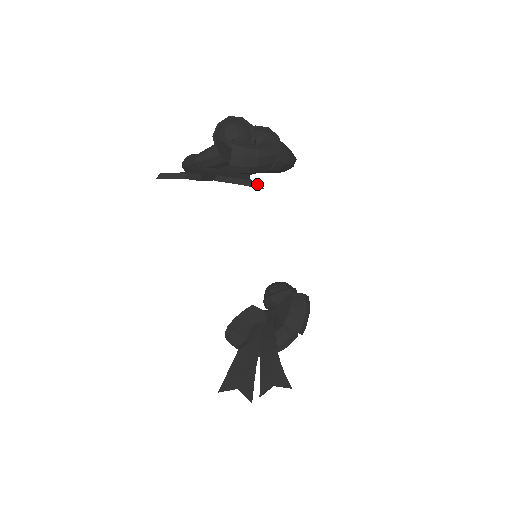
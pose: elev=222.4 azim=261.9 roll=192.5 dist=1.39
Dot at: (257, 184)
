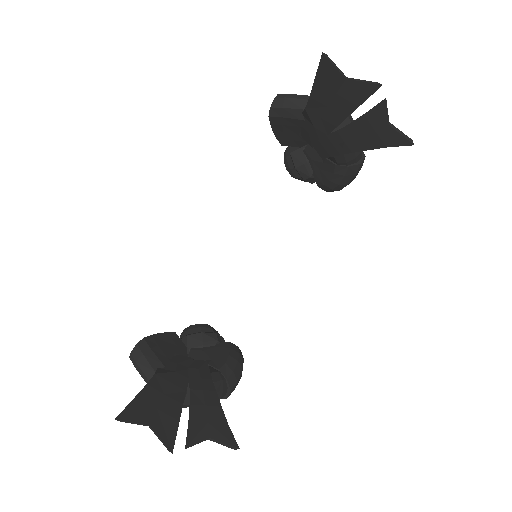
Dot at: (408, 138)
